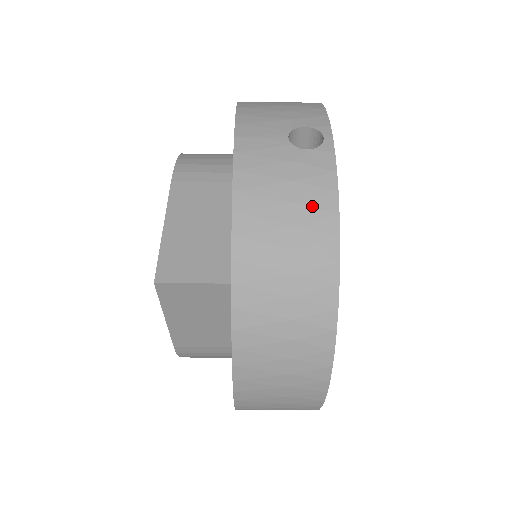
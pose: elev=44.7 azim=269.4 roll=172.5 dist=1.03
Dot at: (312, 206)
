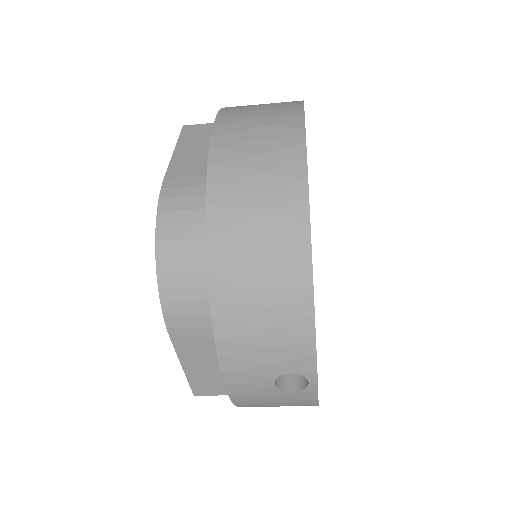
Dot at: occluded
